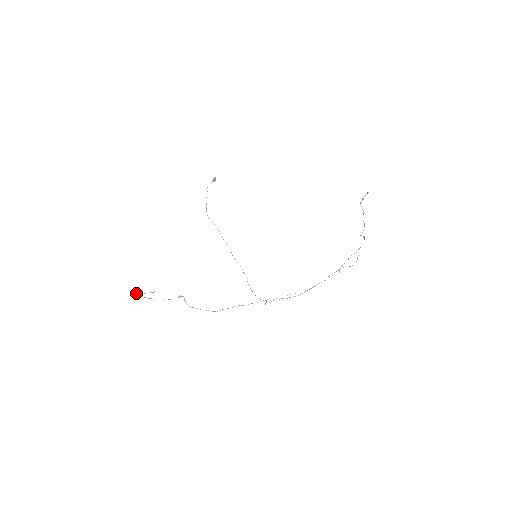
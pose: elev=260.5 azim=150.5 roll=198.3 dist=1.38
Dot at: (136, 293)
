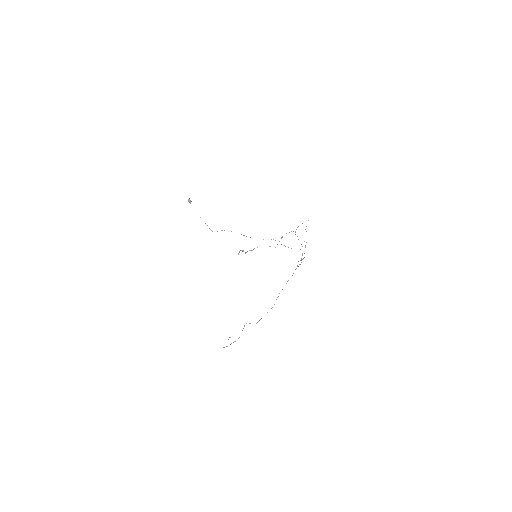
Dot at: (223, 347)
